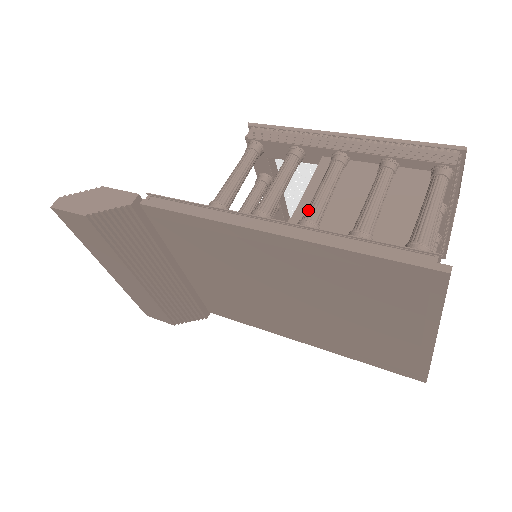
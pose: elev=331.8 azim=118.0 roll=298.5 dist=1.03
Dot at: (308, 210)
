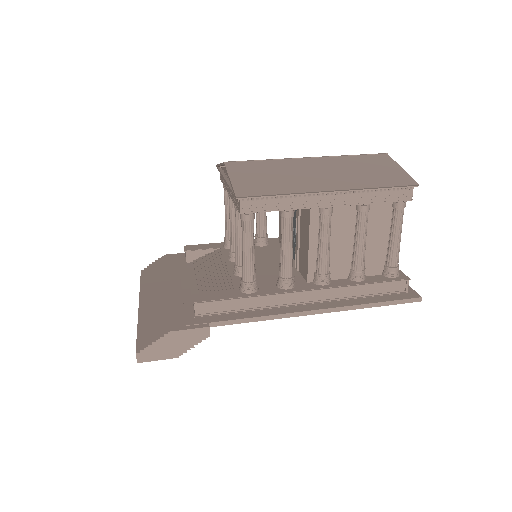
Dot at: (321, 266)
